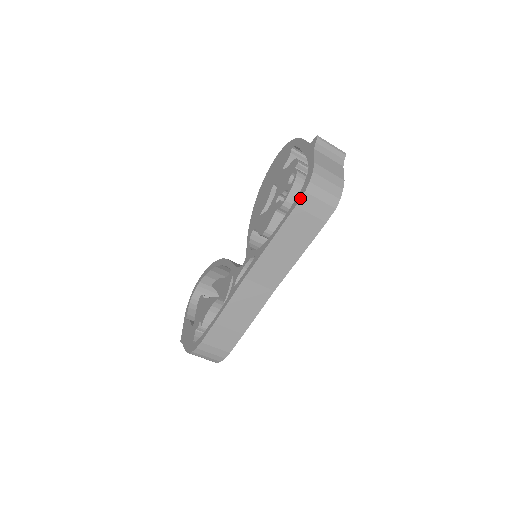
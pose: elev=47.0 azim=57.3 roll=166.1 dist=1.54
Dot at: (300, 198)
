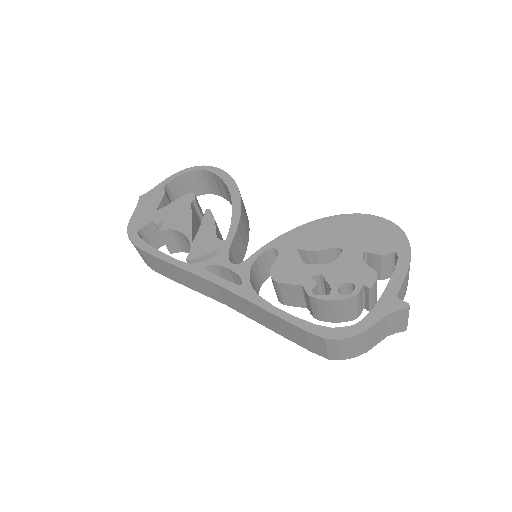
Dot at: (316, 334)
